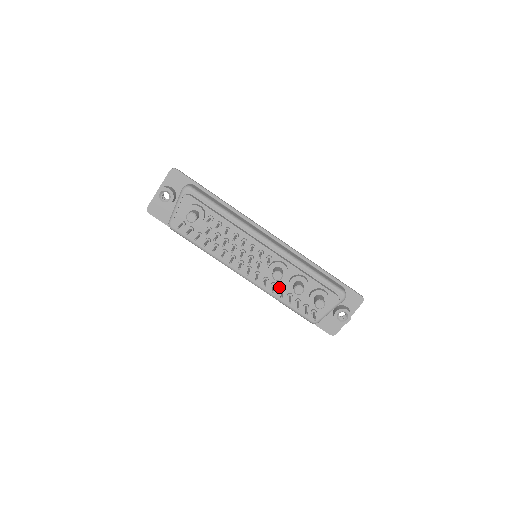
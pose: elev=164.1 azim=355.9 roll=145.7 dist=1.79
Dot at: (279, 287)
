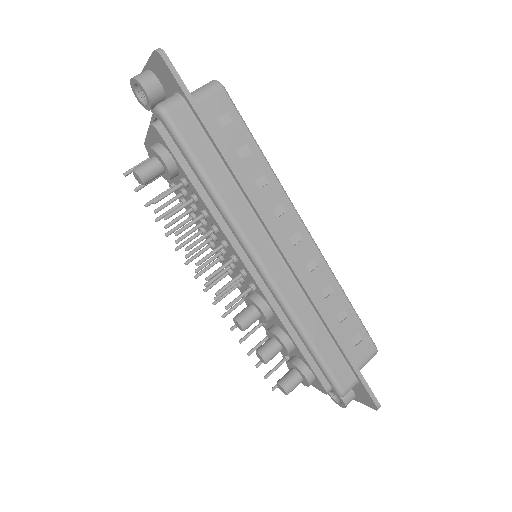
Dot at: occluded
